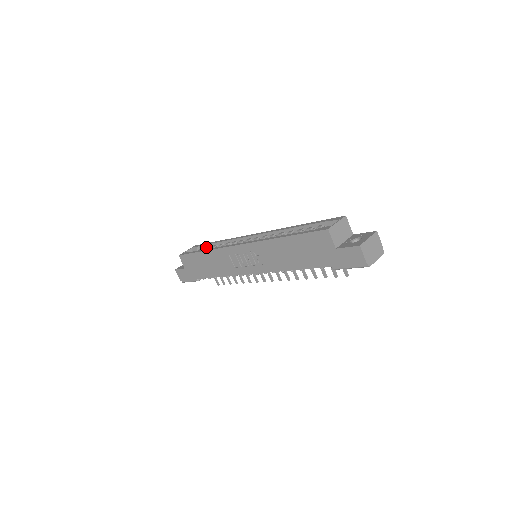
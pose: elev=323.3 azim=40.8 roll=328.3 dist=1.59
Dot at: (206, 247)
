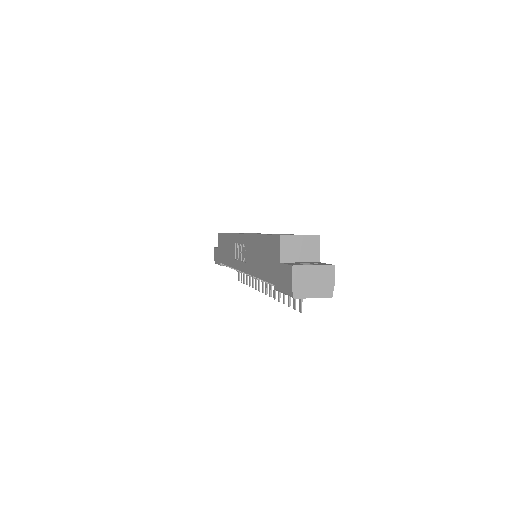
Dot at: occluded
